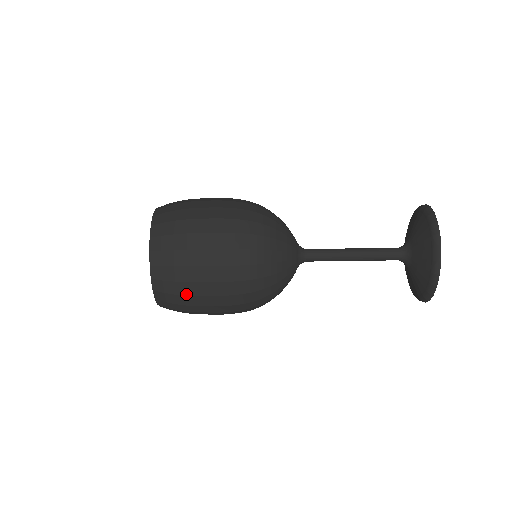
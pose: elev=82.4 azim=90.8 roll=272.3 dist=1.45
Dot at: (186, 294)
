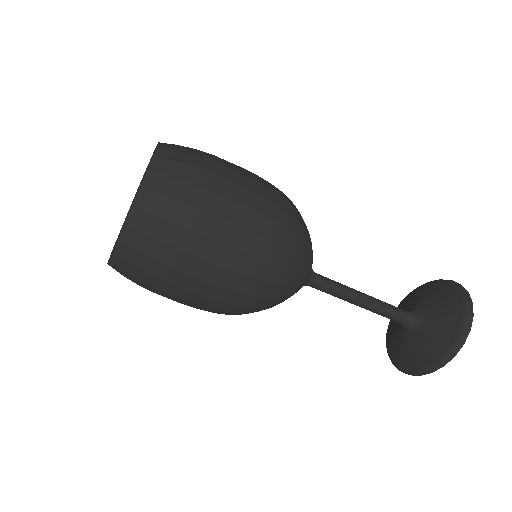
Dot at: (149, 290)
